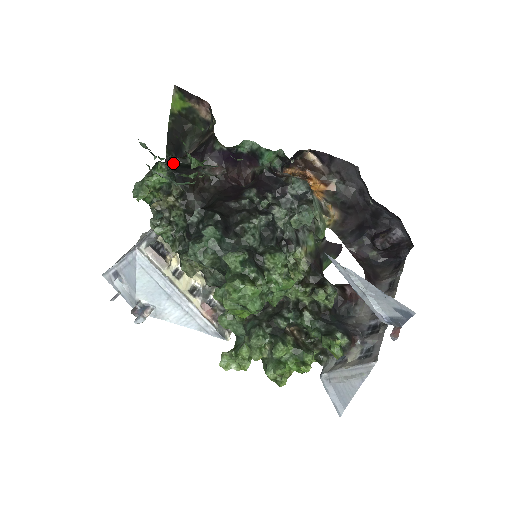
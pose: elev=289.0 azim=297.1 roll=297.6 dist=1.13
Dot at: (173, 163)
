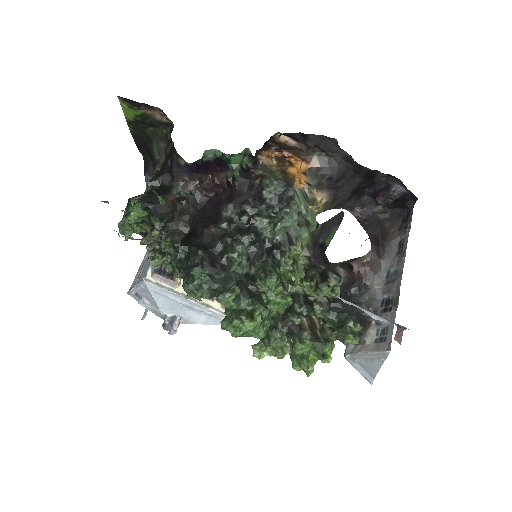
Dot at: (146, 188)
